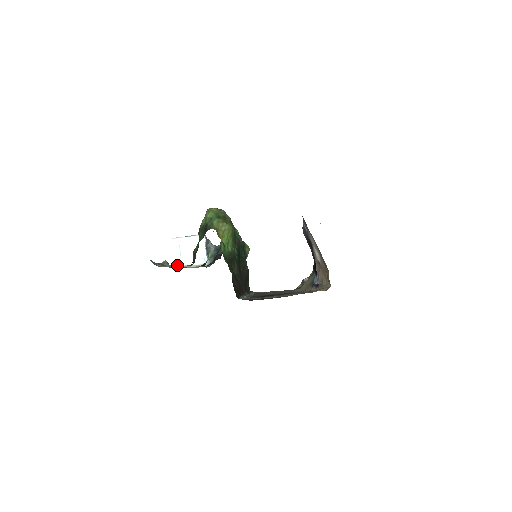
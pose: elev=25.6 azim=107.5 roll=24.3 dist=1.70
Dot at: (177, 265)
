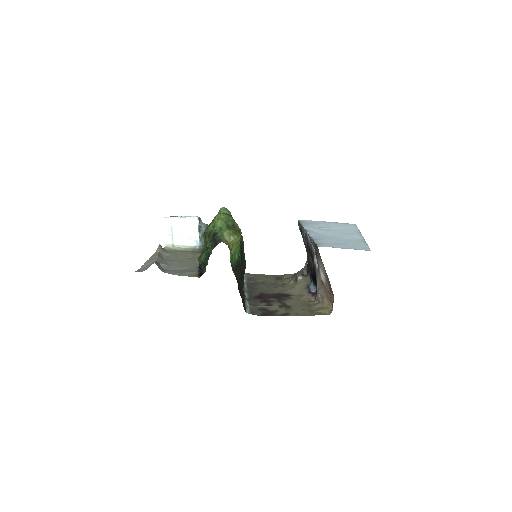
Dot at: (168, 245)
